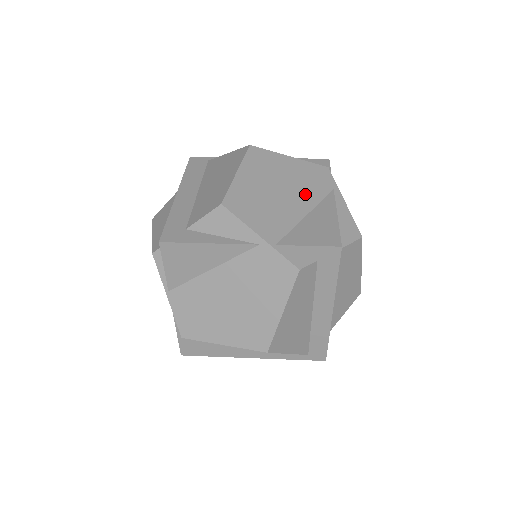
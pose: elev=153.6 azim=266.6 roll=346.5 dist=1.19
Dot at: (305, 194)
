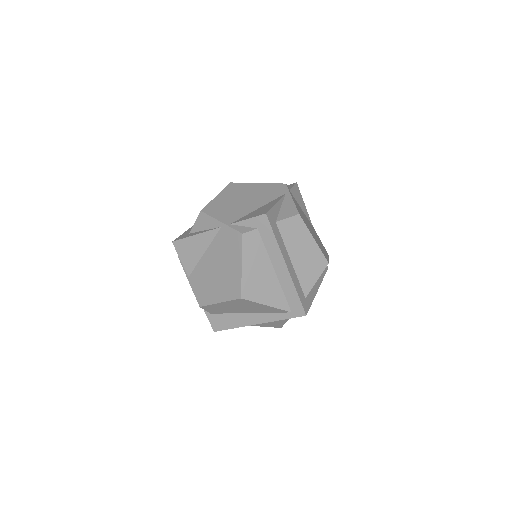
Dot at: (261, 199)
